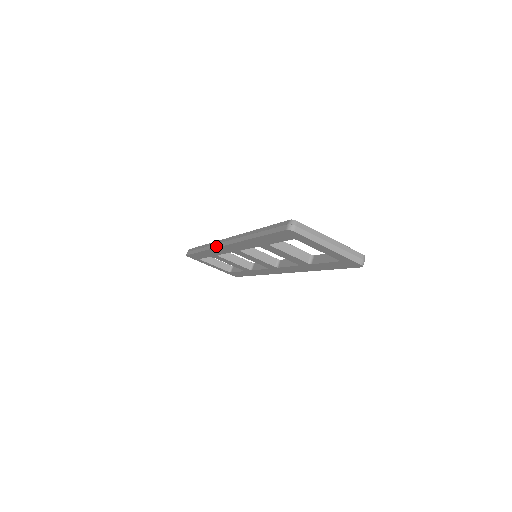
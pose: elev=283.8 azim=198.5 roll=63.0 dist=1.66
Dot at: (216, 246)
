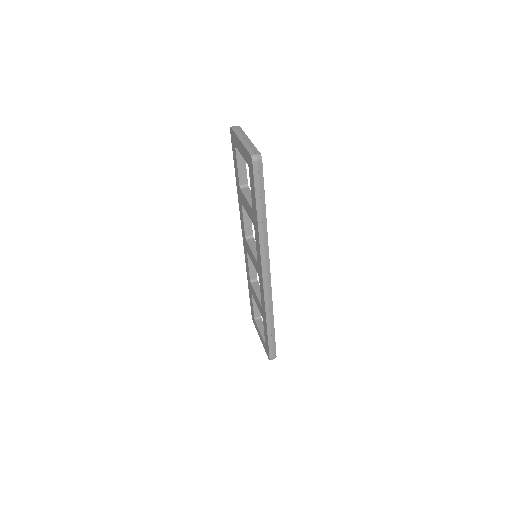
Dot at: occluded
